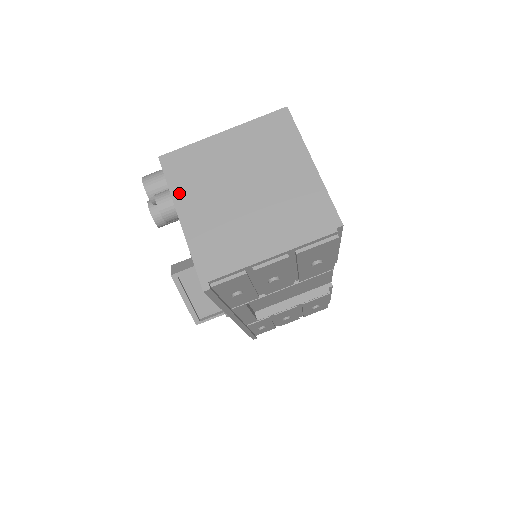
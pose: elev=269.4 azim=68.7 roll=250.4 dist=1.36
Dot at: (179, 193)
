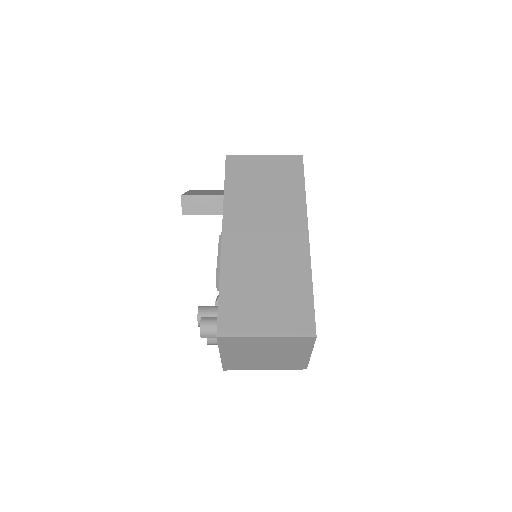
Dot at: (224, 349)
